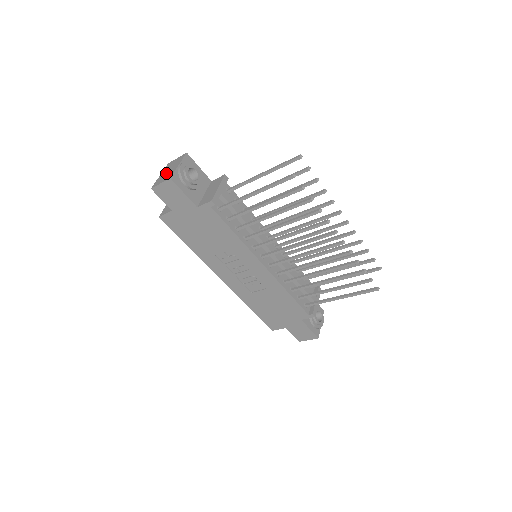
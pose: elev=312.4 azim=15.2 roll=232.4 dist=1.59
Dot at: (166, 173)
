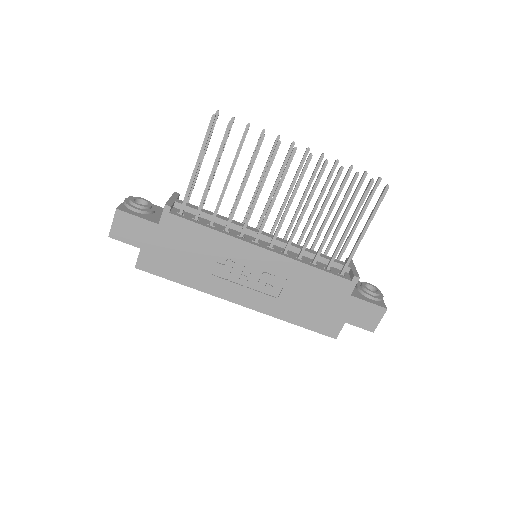
Dot at: occluded
